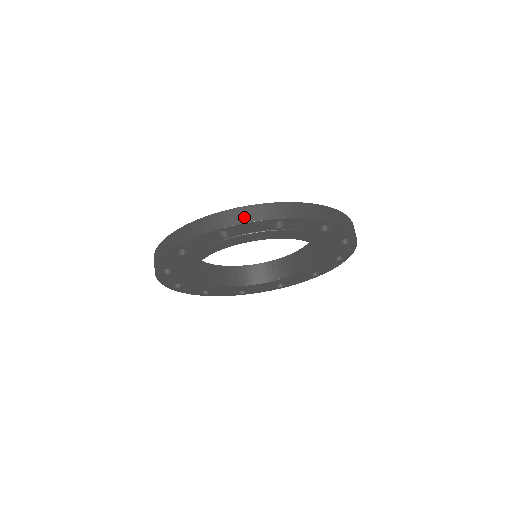
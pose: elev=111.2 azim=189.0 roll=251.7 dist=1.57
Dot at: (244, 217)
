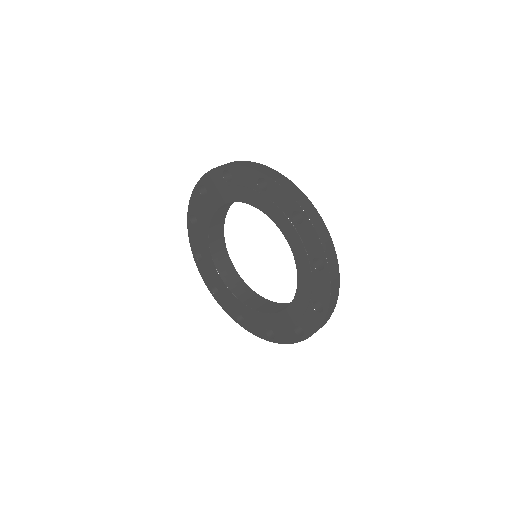
Dot at: (321, 231)
